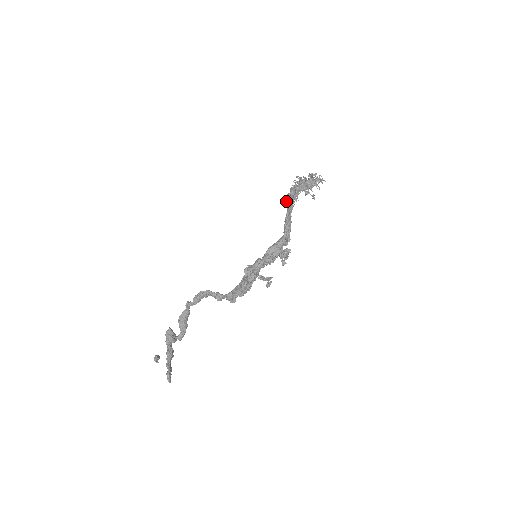
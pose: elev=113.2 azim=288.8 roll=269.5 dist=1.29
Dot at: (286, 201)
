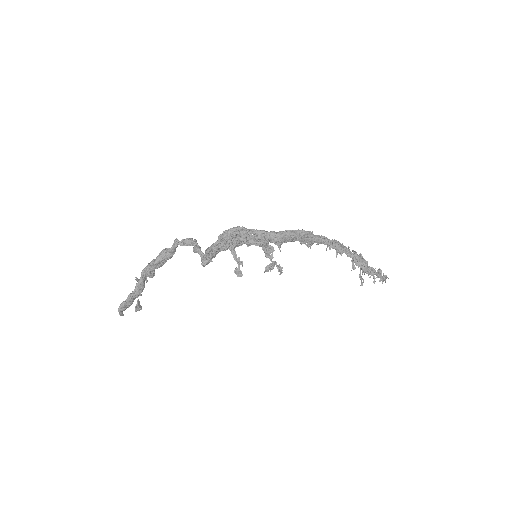
Dot at: occluded
